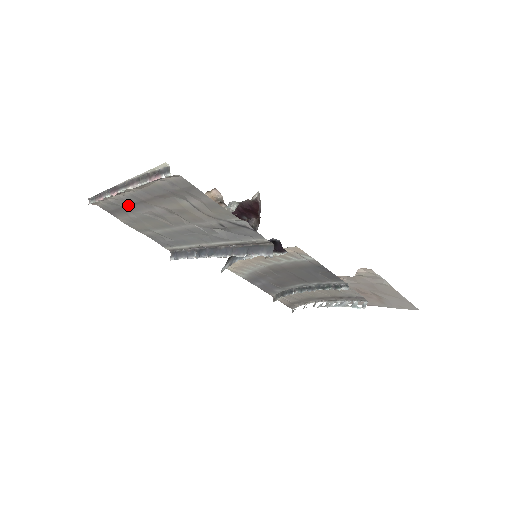
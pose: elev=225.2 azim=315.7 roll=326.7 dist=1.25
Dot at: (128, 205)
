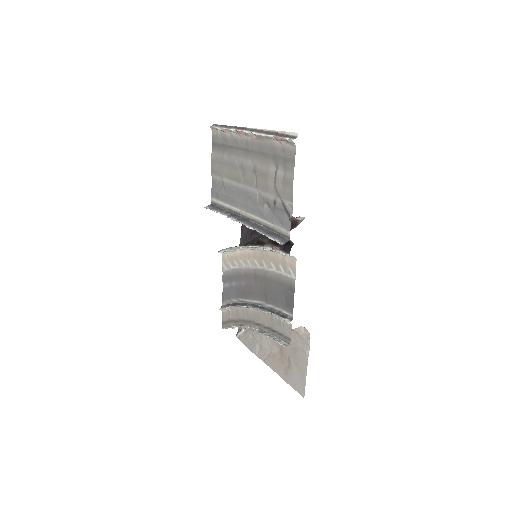
Dot at: (234, 146)
